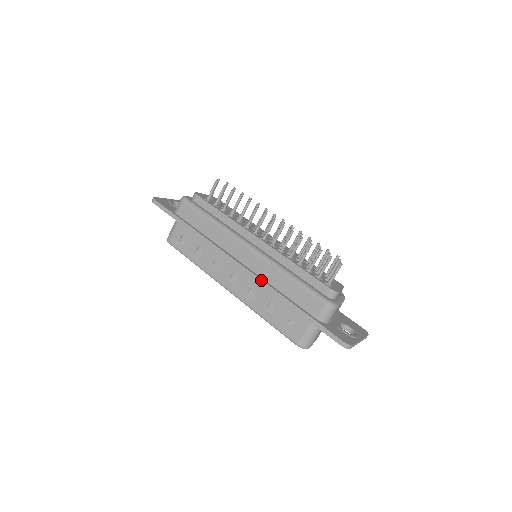
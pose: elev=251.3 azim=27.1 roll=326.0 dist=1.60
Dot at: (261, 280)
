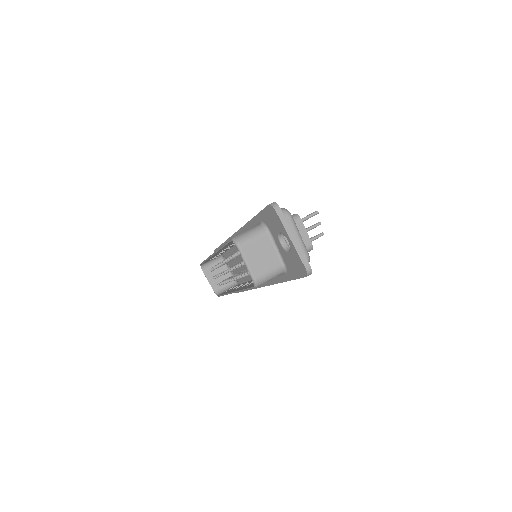
Dot at: occluded
